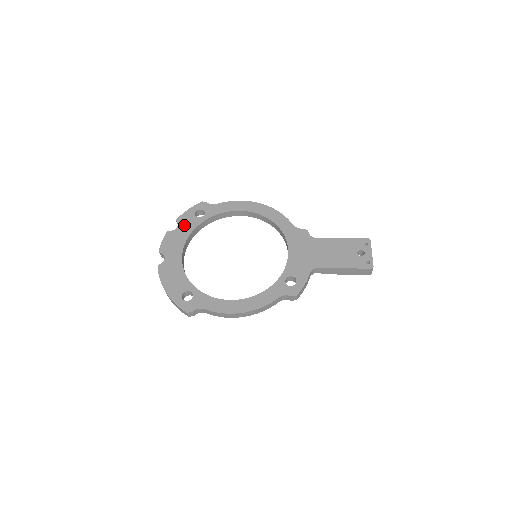
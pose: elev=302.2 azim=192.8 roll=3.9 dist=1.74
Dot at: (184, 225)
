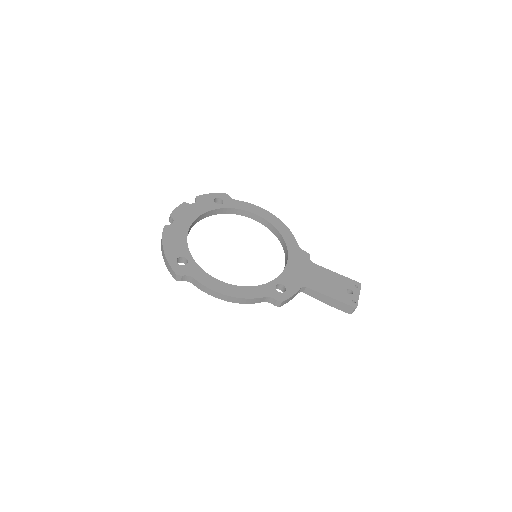
Dot at: (201, 204)
